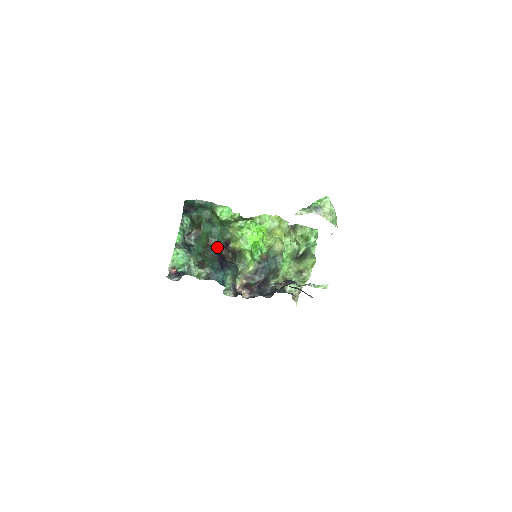
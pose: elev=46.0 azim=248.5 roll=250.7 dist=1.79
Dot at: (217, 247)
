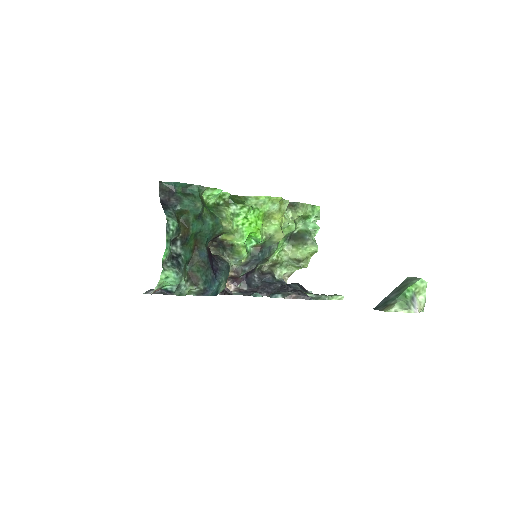
Dot at: (206, 246)
